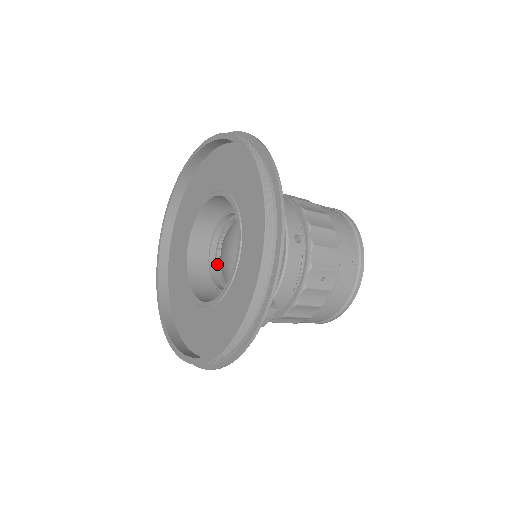
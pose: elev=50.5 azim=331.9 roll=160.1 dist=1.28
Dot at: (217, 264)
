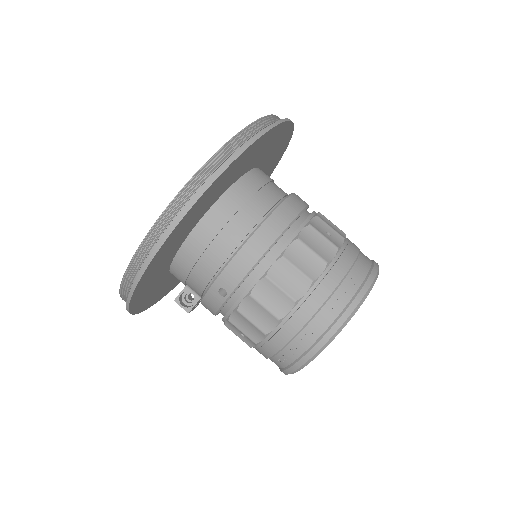
Dot at: occluded
